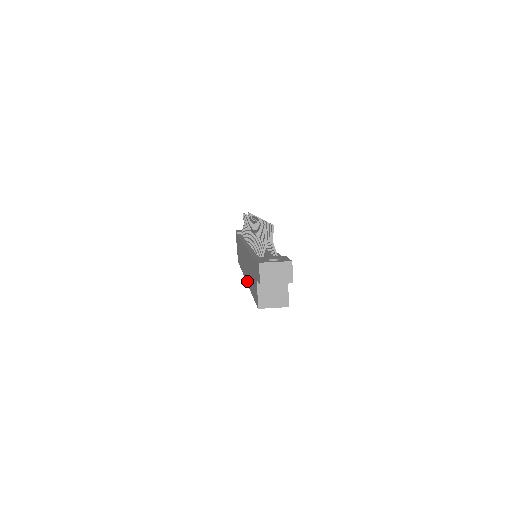
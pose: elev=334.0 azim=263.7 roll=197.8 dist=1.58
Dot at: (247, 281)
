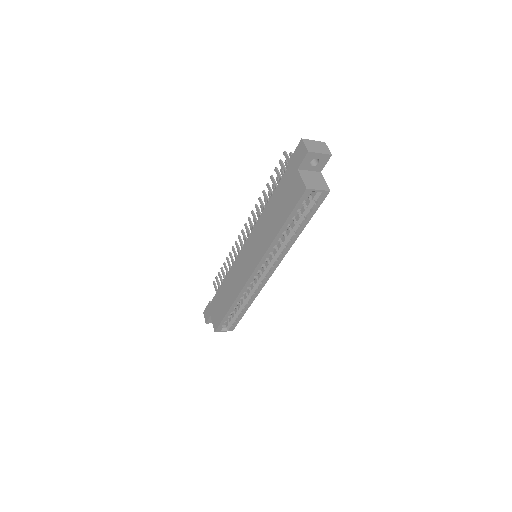
Dot at: (261, 254)
